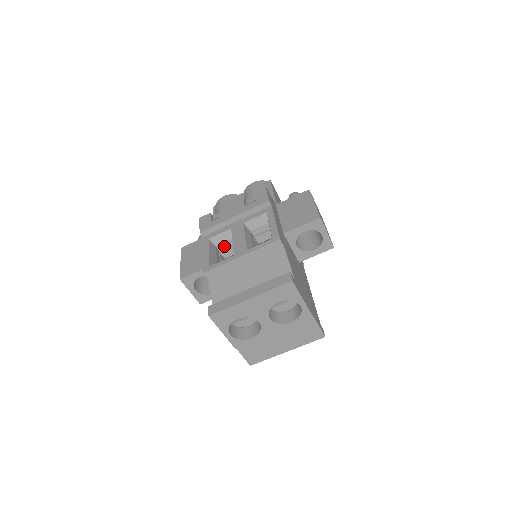
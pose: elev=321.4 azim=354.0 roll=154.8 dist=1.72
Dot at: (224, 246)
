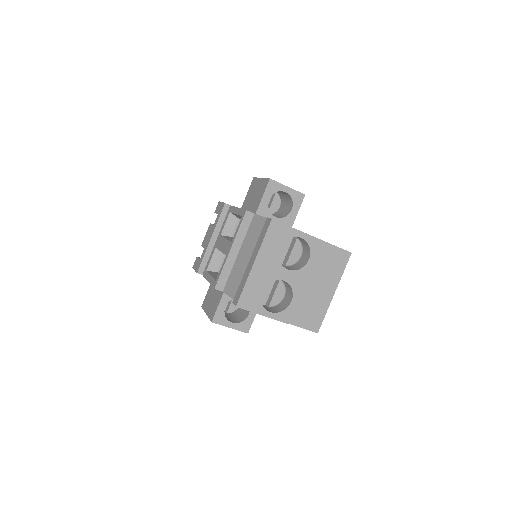
Dot at: occluded
